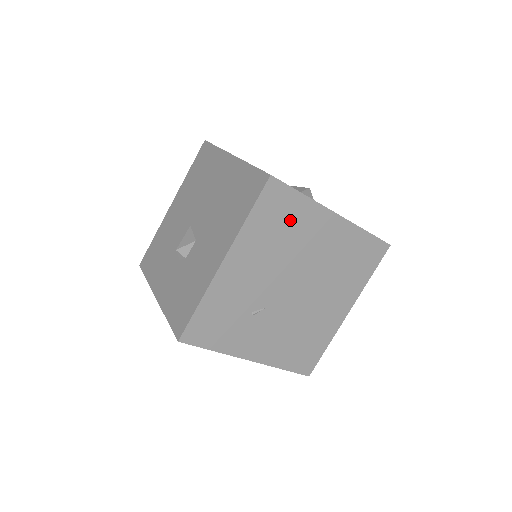
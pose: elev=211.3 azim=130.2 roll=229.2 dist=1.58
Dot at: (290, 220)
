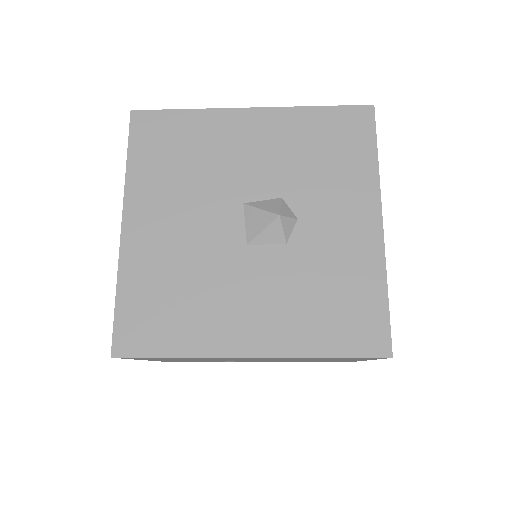
Dot at: occluded
